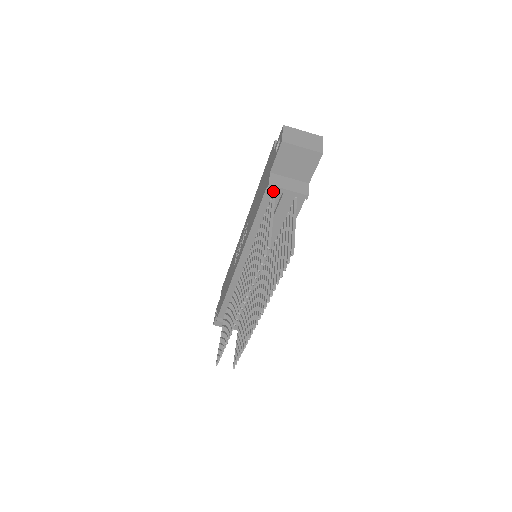
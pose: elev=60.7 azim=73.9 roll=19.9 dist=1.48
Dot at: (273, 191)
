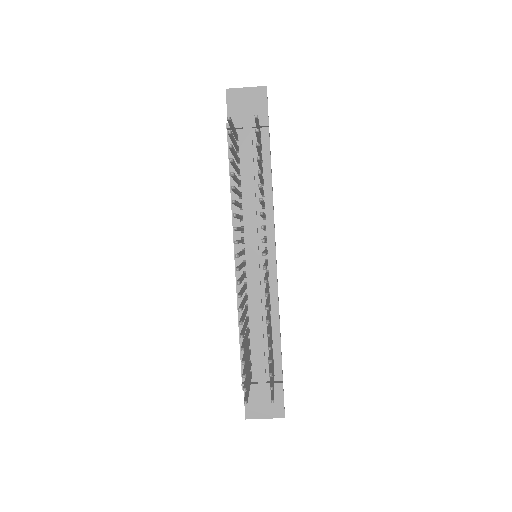
Dot at: occluded
